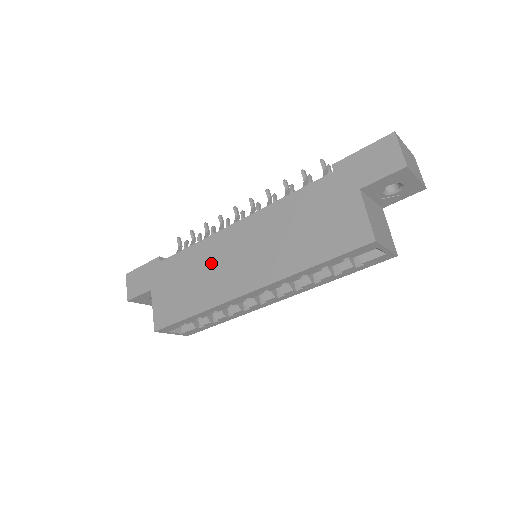
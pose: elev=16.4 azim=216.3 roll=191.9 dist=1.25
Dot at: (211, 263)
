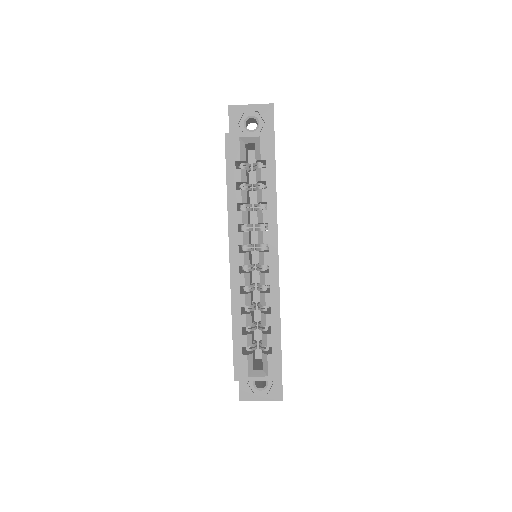
Dot at: occluded
